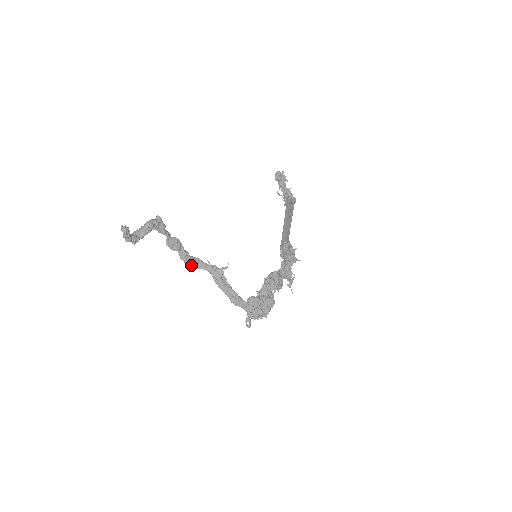
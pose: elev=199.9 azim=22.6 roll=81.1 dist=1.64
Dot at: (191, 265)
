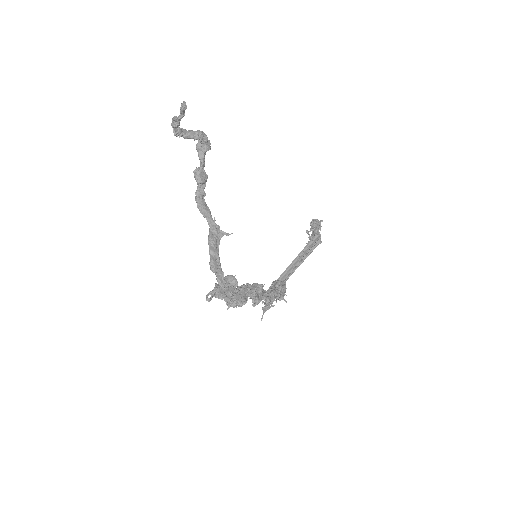
Dot at: (199, 206)
